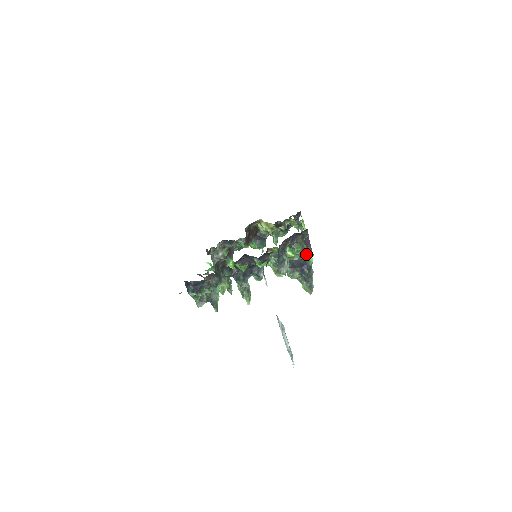
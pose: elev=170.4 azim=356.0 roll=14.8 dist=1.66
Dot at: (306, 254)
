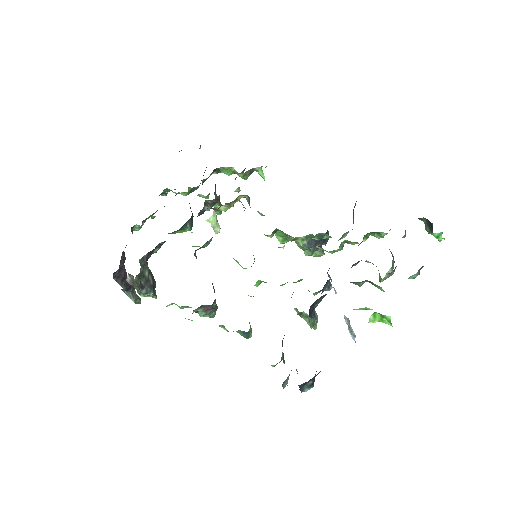
Dot at: occluded
